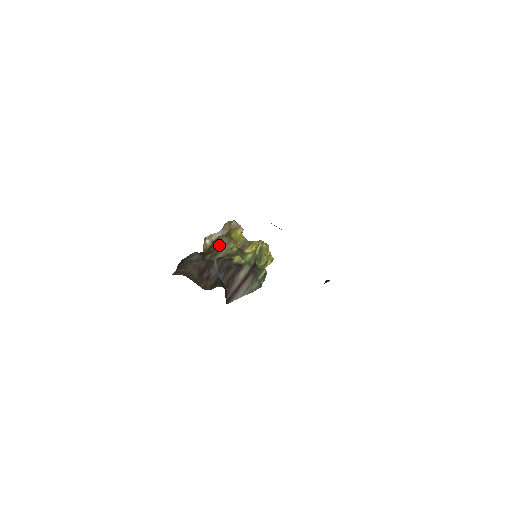
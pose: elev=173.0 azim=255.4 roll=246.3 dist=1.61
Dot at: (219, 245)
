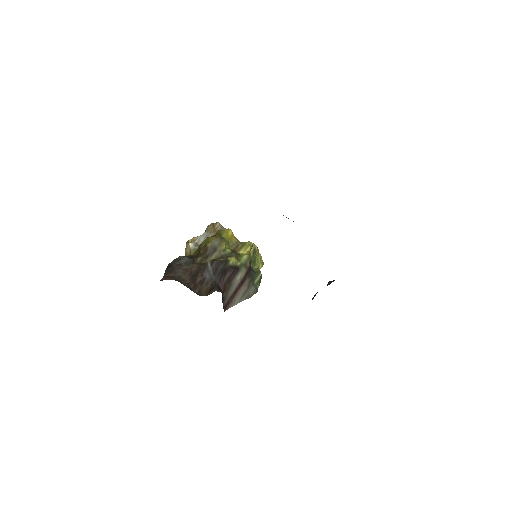
Dot at: (210, 246)
